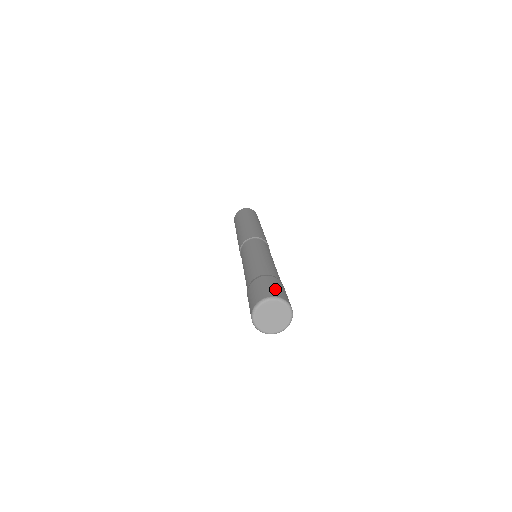
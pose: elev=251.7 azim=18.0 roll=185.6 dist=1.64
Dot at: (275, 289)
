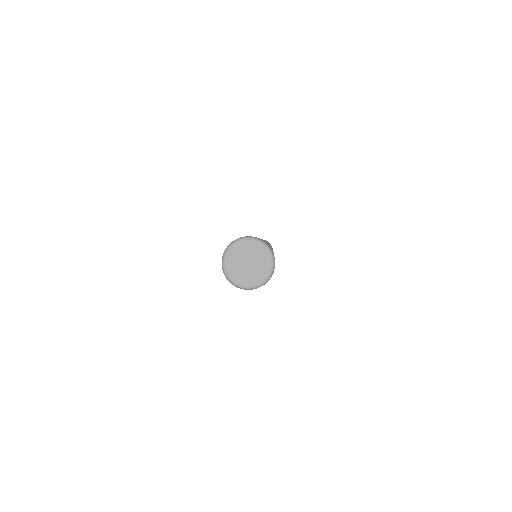
Dot at: occluded
